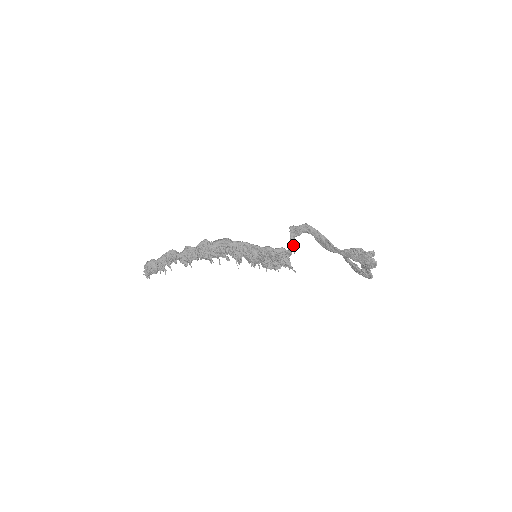
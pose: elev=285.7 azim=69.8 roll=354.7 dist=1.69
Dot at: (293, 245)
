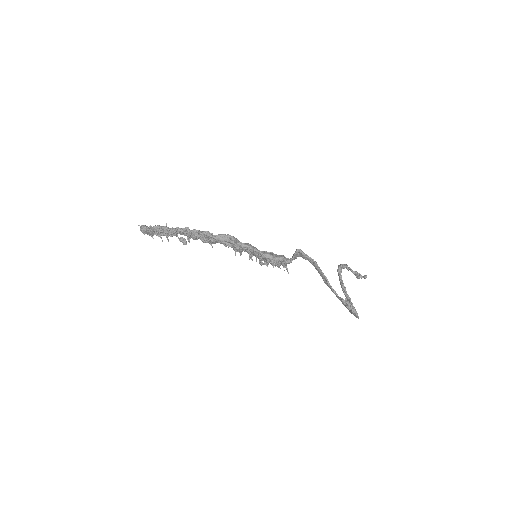
Dot at: (295, 258)
